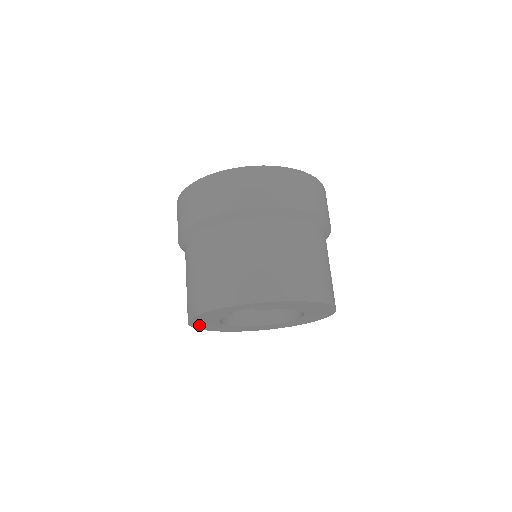
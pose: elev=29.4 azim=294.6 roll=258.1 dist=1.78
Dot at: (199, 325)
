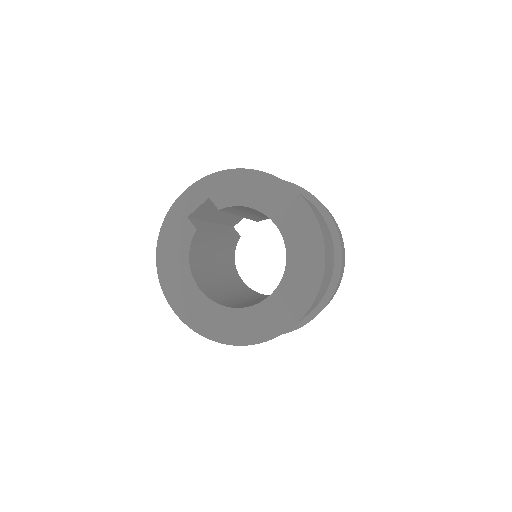
Dot at: (170, 285)
